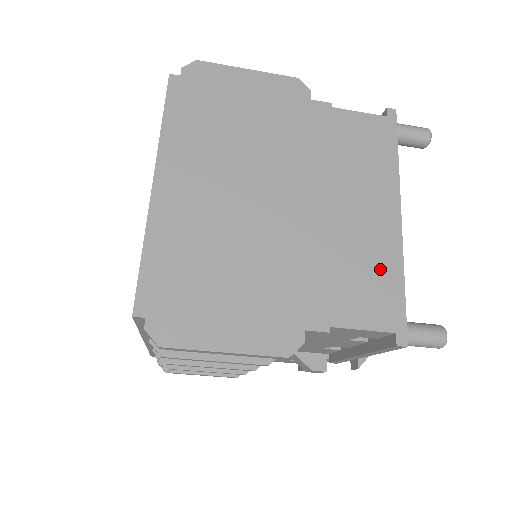
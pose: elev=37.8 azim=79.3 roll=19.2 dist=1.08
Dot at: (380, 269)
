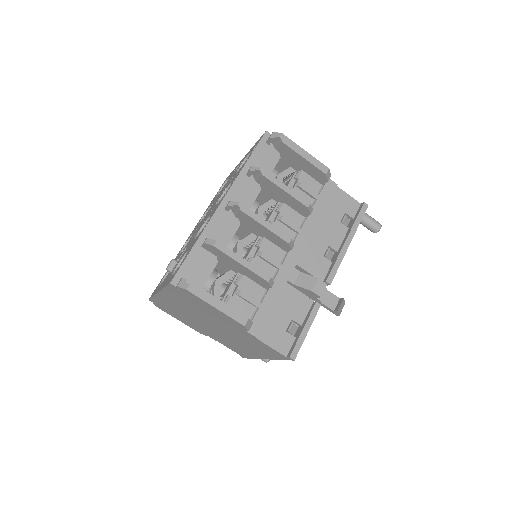
Dot at: occluded
